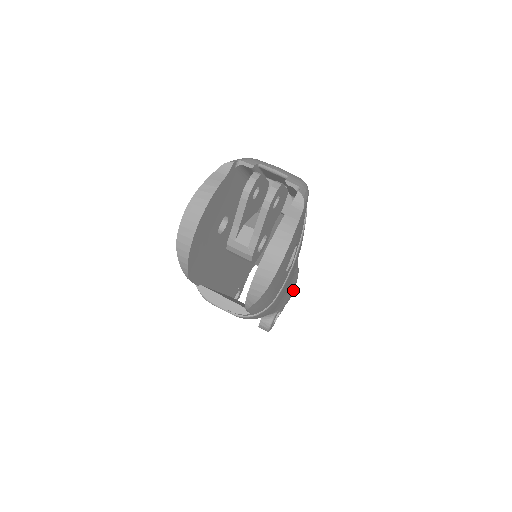
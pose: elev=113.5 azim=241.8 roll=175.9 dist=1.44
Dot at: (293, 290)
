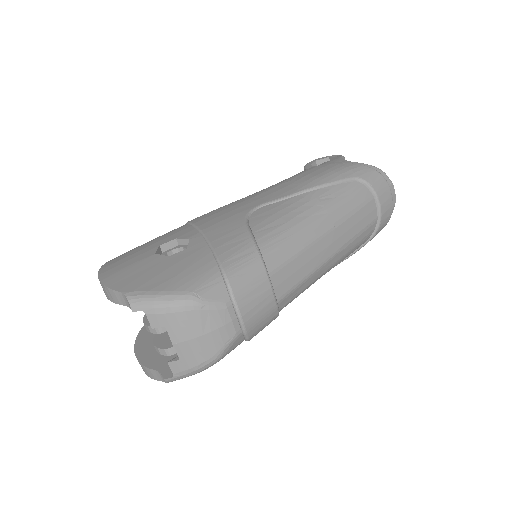
Dot at: occluded
